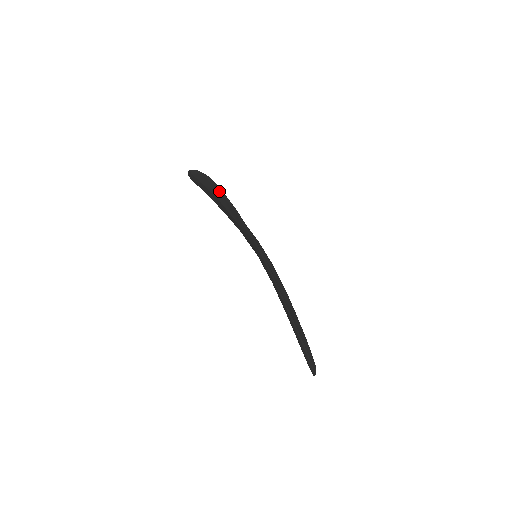
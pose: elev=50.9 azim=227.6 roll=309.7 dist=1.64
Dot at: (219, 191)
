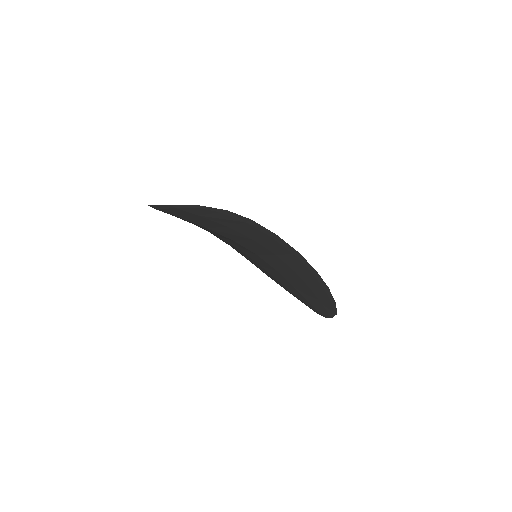
Dot at: (245, 222)
